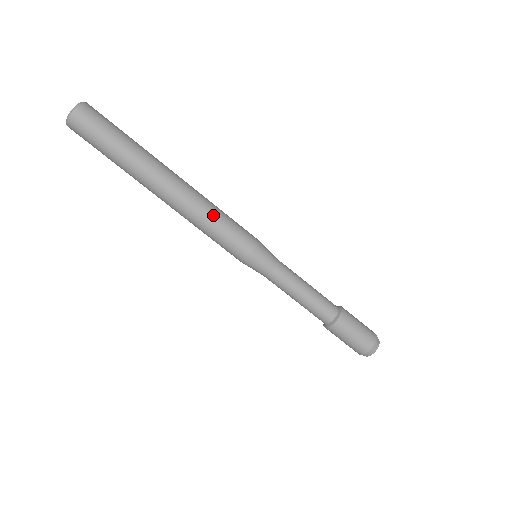
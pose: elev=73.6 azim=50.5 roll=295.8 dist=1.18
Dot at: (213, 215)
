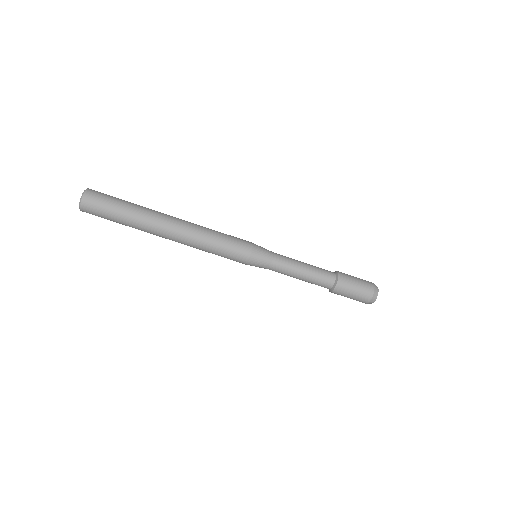
Dot at: (209, 244)
